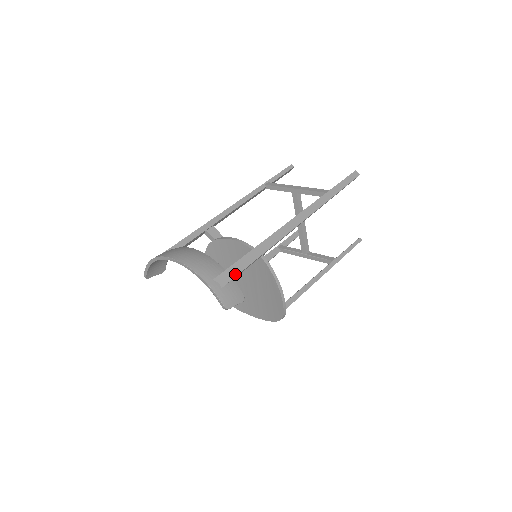
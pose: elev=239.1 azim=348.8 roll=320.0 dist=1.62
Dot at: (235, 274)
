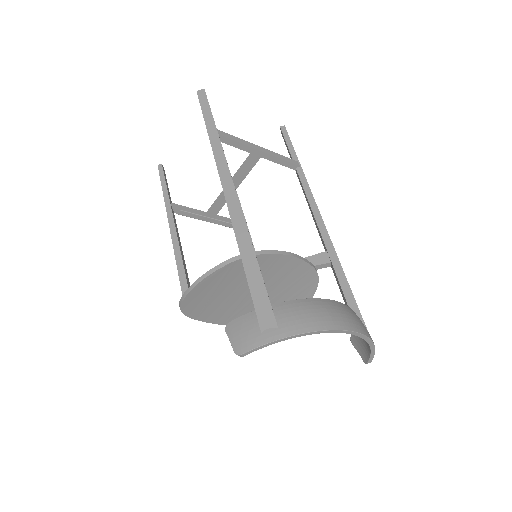
Dot at: occluded
